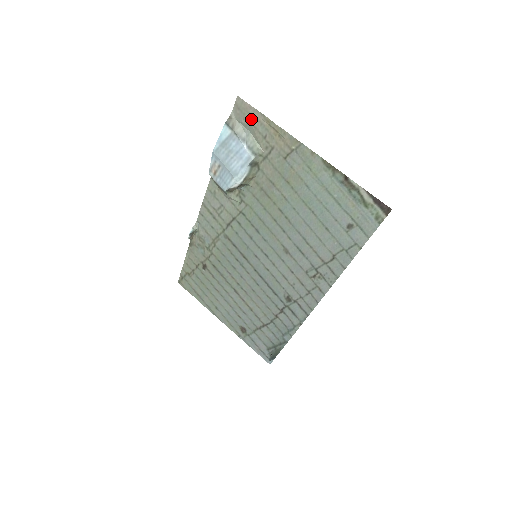
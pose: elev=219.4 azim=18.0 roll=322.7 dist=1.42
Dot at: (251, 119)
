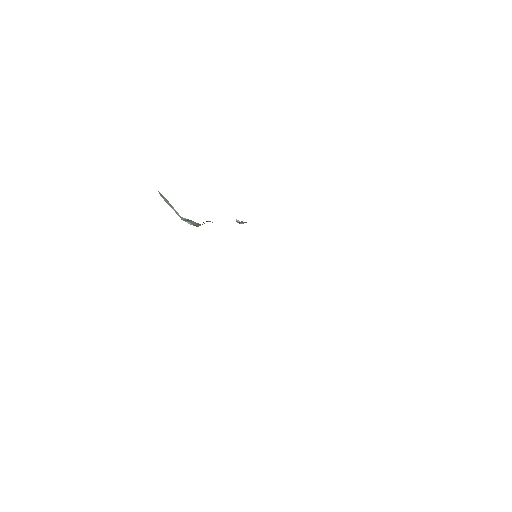
Dot at: occluded
